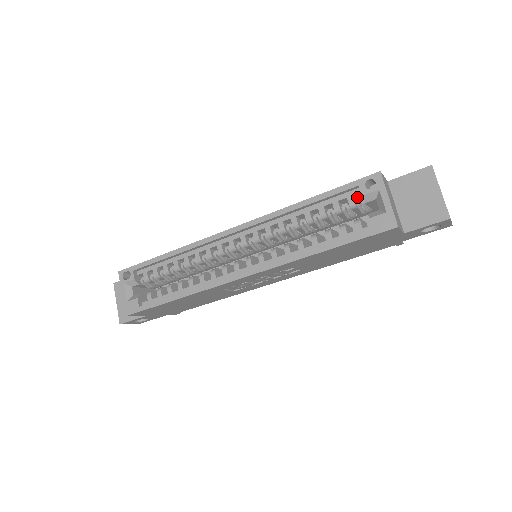
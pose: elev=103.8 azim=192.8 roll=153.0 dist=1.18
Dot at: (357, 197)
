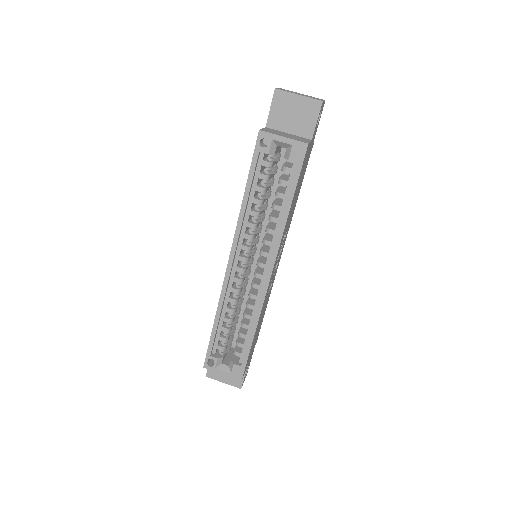
Dot at: (265, 157)
